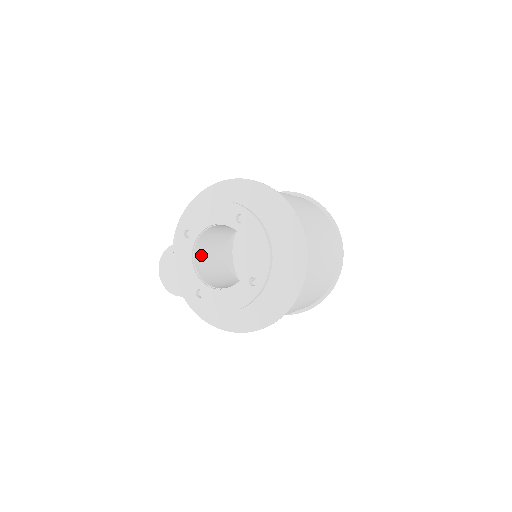
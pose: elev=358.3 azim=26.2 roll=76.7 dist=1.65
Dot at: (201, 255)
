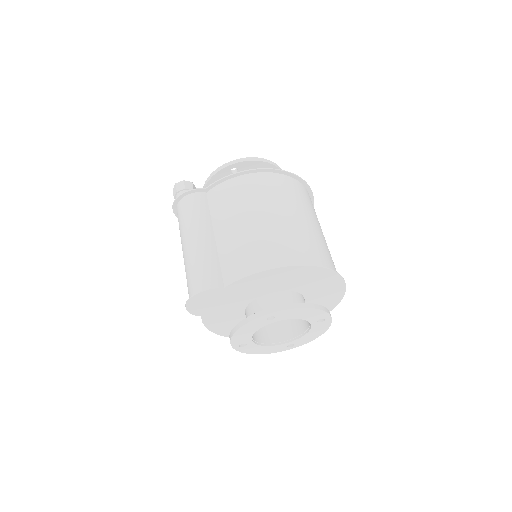
Dot at: occluded
